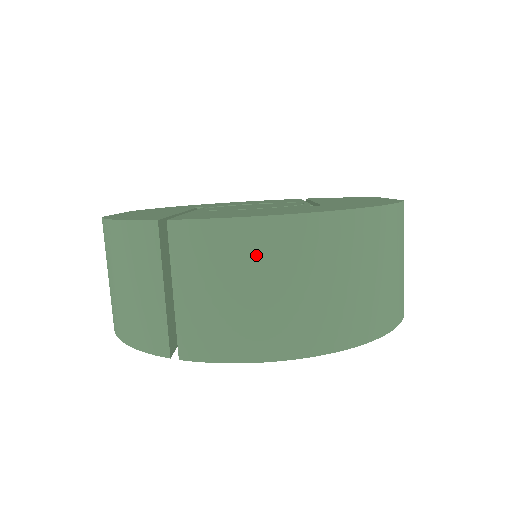
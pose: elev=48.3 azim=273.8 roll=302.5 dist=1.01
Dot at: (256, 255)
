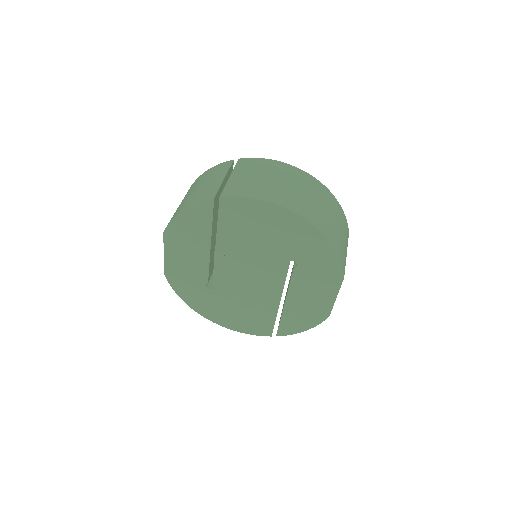
Dot at: (277, 171)
